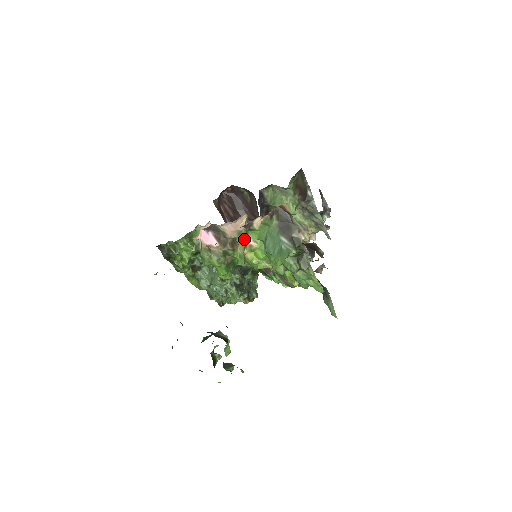
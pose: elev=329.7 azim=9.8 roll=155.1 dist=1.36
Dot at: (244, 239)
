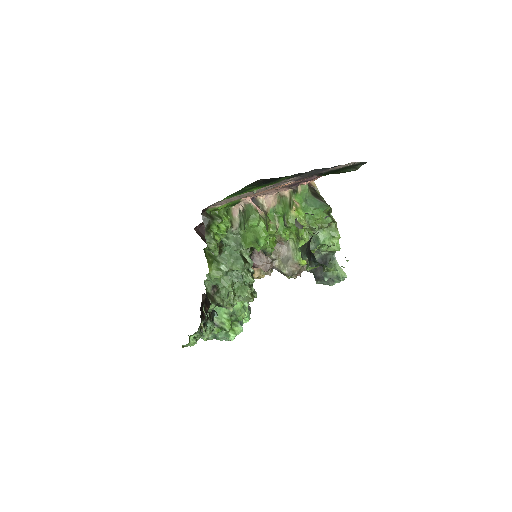
Dot at: (273, 216)
